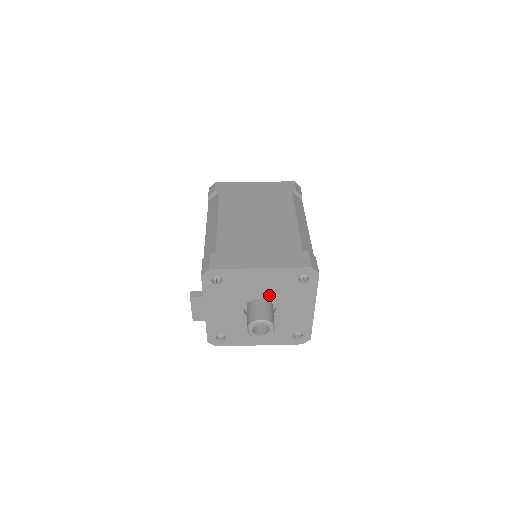
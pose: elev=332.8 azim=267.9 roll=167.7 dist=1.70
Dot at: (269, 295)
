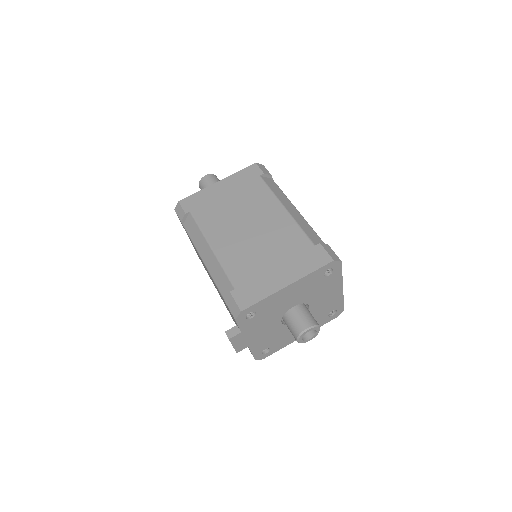
Dot at: (301, 300)
